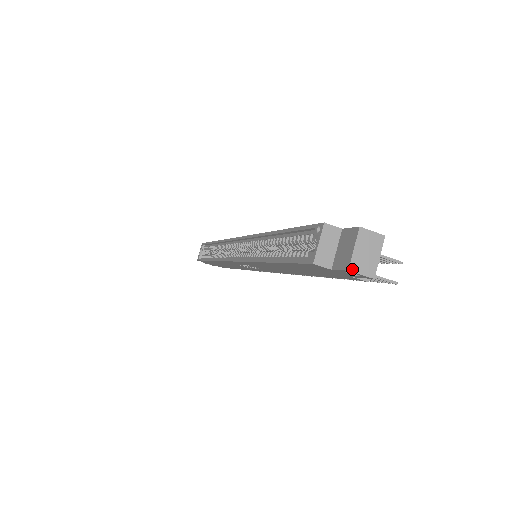
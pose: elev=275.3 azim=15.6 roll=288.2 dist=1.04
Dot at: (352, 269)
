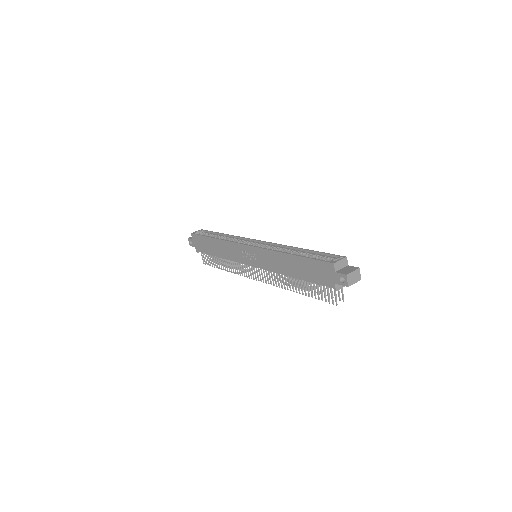
Dot at: (348, 276)
